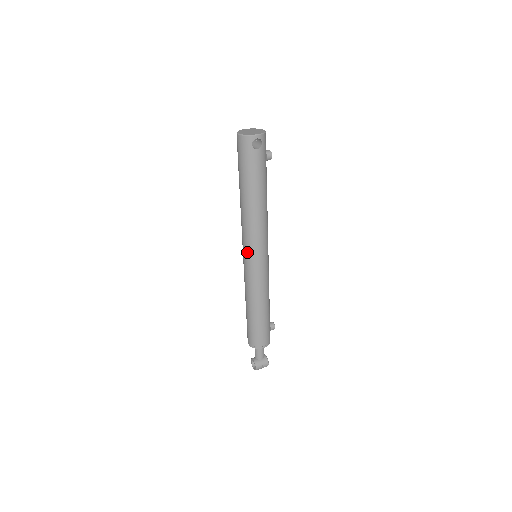
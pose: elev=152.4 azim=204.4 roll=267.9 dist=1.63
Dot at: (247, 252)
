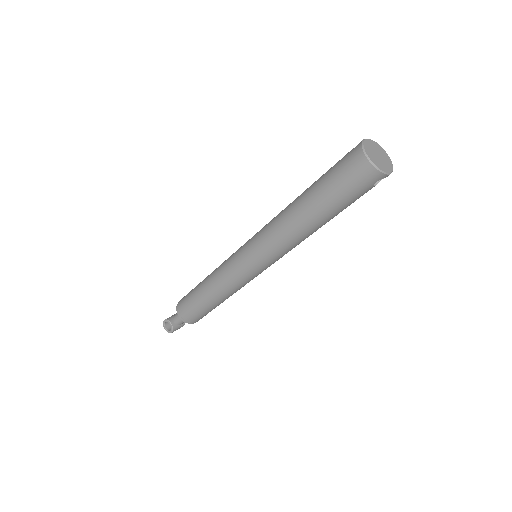
Dot at: (258, 261)
